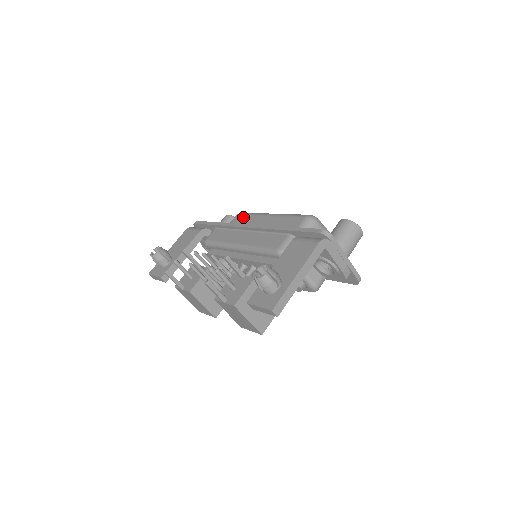
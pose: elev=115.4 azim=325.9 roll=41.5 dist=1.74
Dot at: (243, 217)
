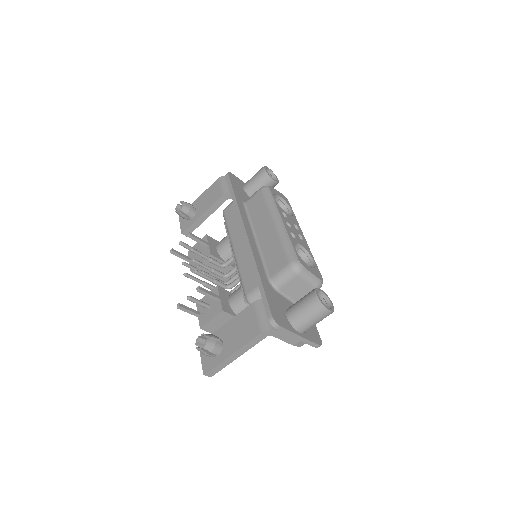
Dot at: (261, 200)
